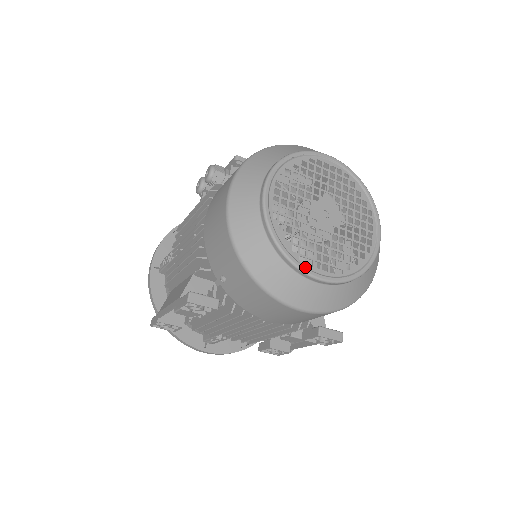
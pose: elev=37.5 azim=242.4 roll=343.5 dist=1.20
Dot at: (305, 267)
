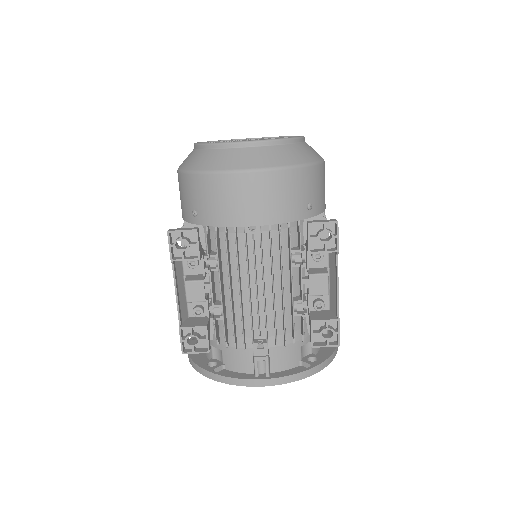
Dot at: (232, 142)
